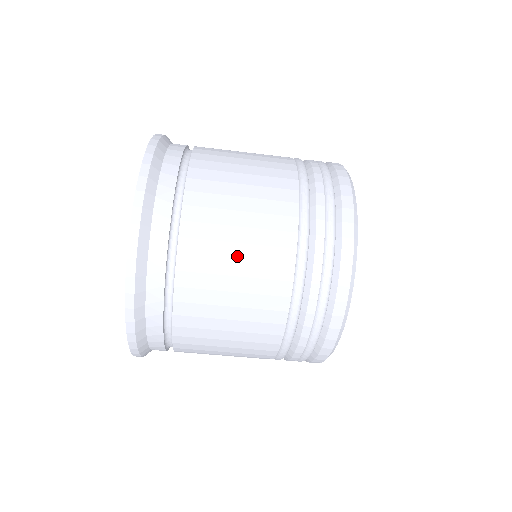
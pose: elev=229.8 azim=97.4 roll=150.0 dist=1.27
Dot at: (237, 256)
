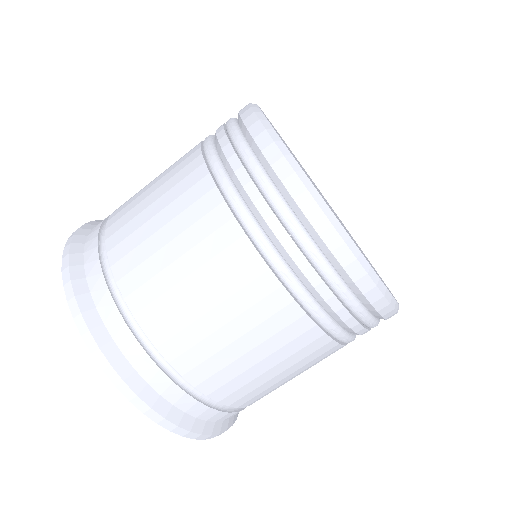
Dot at: (161, 225)
